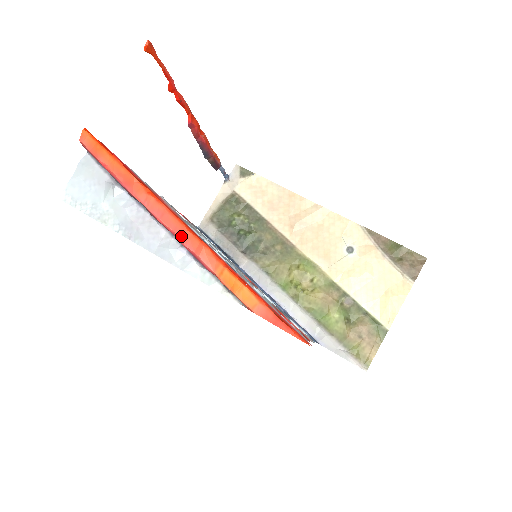
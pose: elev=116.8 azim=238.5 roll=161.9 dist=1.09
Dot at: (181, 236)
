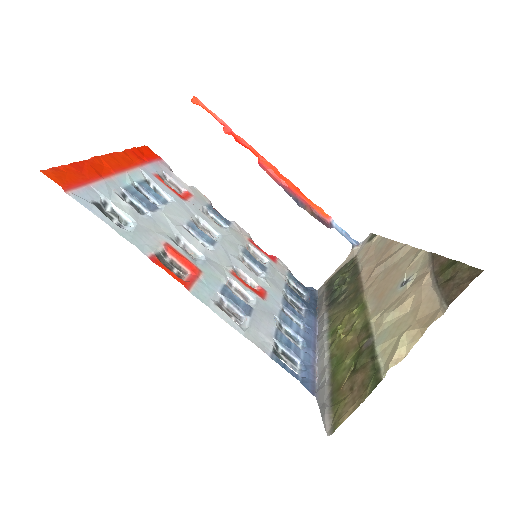
Dot at: occluded
